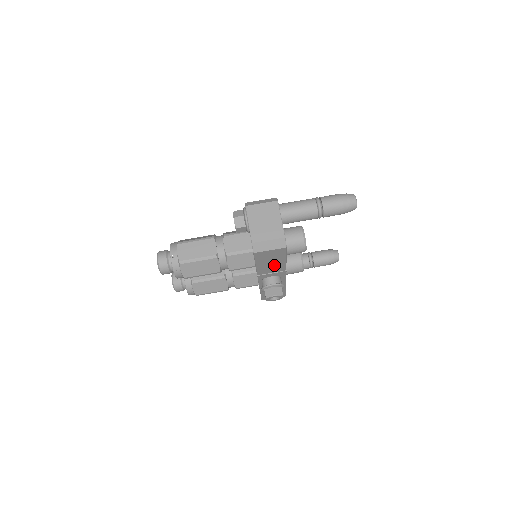
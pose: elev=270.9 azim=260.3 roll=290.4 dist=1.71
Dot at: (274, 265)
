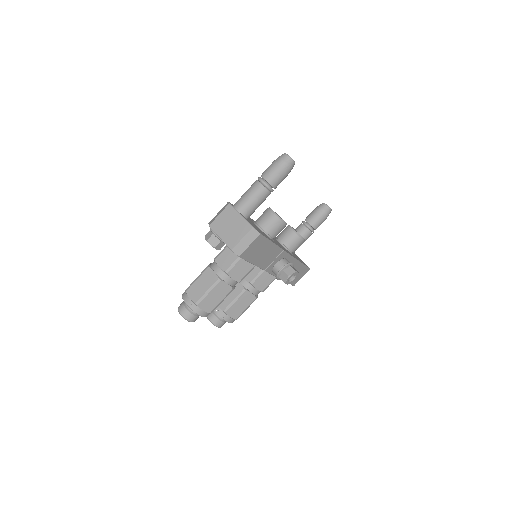
Dot at: (268, 253)
